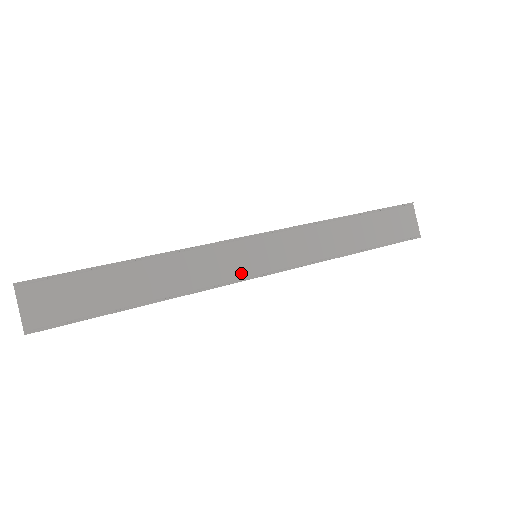
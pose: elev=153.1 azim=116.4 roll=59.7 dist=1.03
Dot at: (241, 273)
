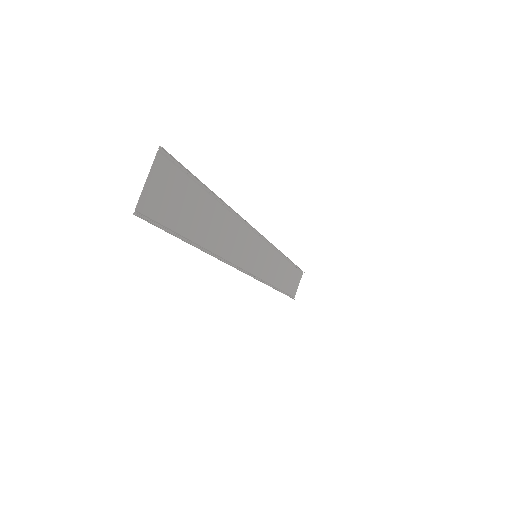
Dot at: (246, 264)
